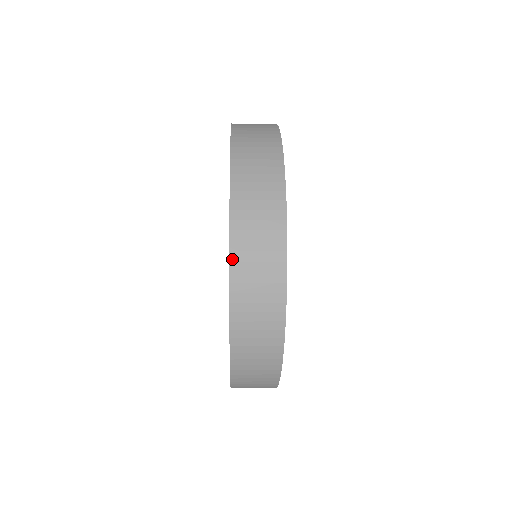
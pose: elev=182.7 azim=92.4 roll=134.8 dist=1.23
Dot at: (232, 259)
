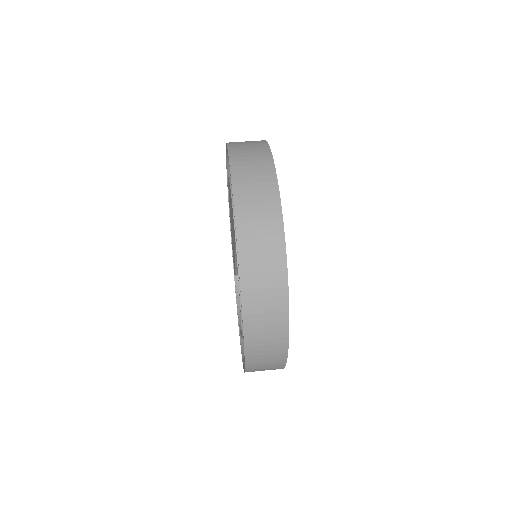
Dot at: (246, 334)
